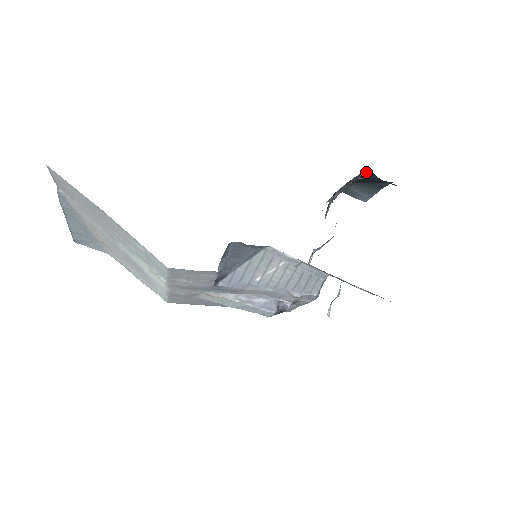
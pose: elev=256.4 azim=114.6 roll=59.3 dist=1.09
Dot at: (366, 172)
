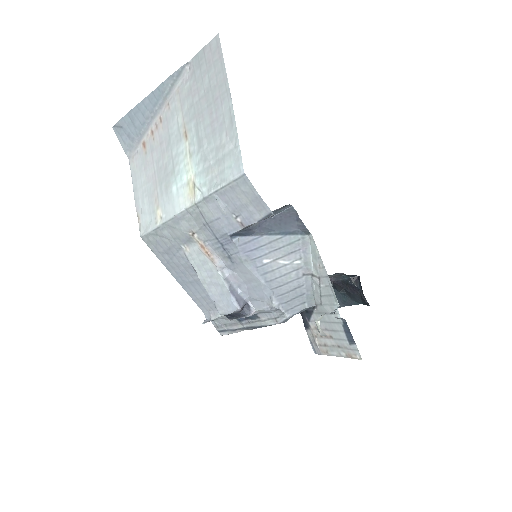
Dot at: (355, 278)
